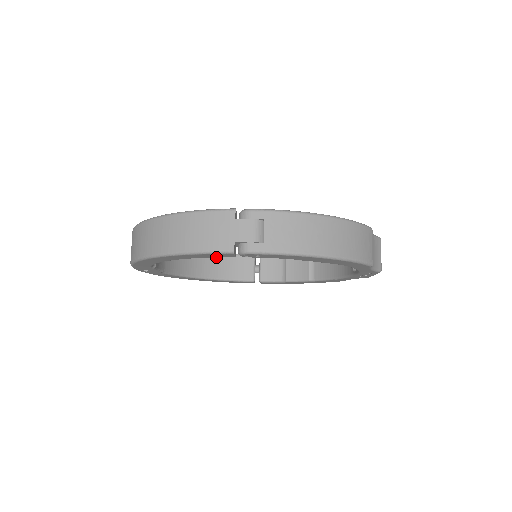
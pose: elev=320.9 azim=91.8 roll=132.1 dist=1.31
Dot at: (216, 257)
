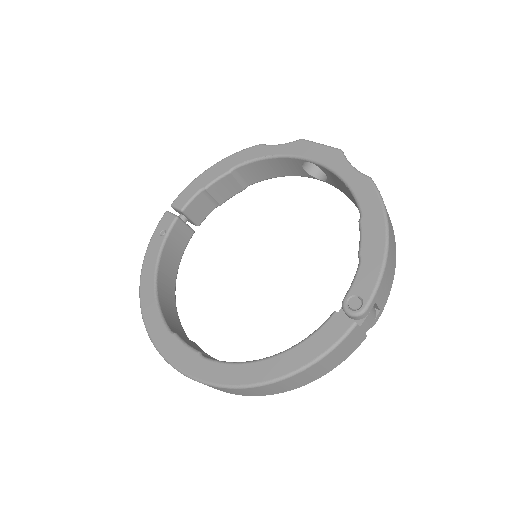
Dot at: (163, 261)
